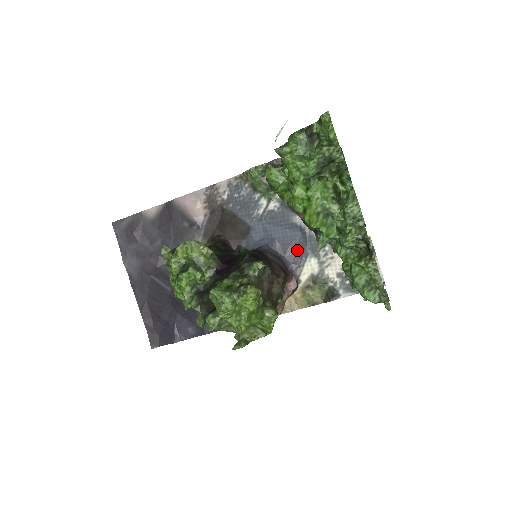
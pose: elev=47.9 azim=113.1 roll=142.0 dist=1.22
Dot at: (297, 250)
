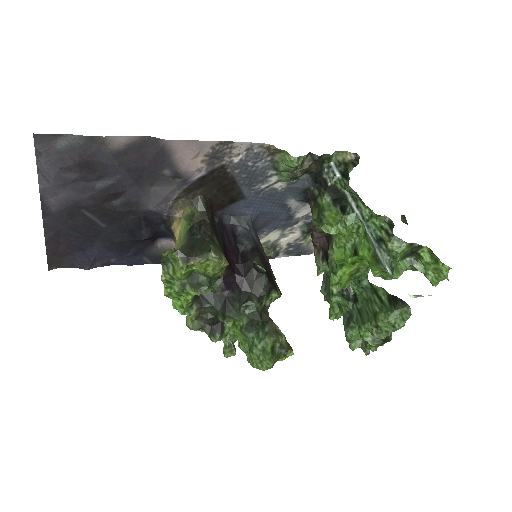
Dot at: (271, 223)
